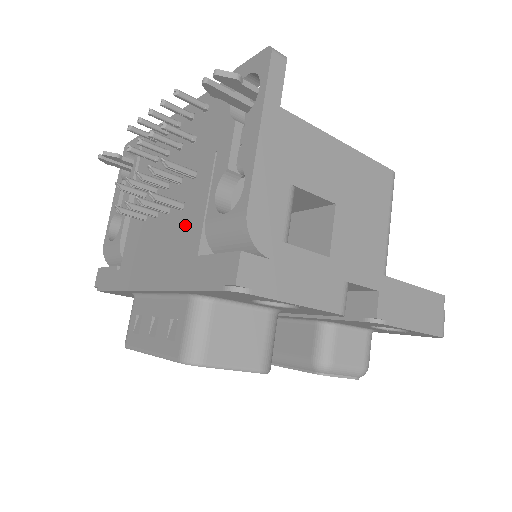
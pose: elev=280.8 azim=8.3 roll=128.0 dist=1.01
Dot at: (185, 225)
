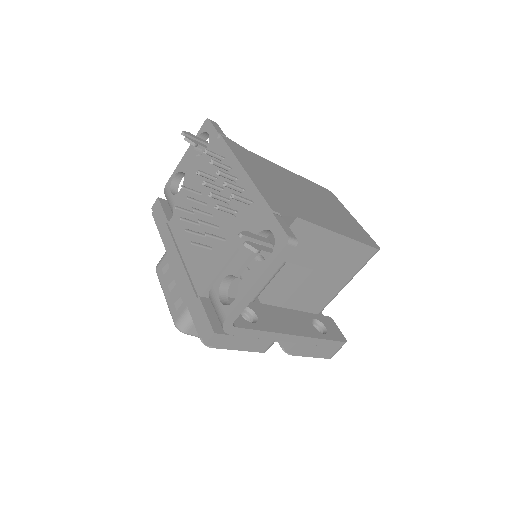
Dot at: (205, 265)
